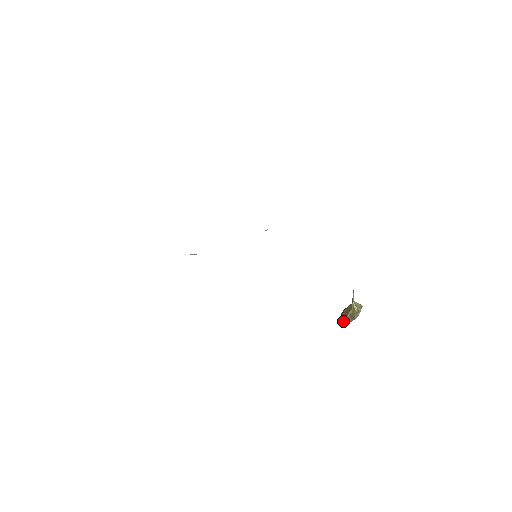
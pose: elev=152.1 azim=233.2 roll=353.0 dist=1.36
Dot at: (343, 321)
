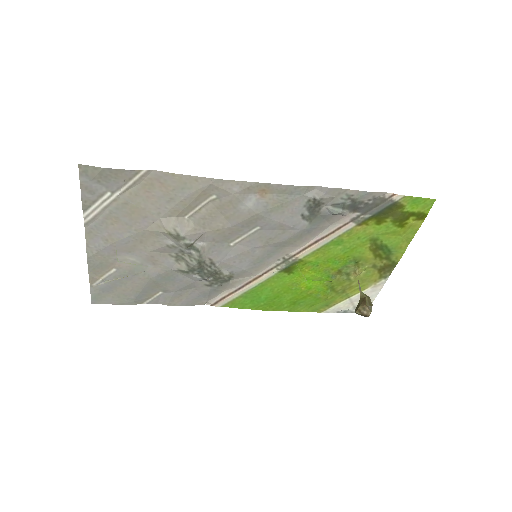
Dot at: (366, 307)
